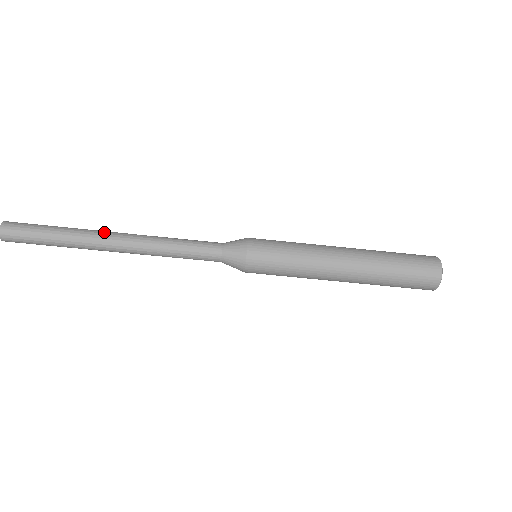
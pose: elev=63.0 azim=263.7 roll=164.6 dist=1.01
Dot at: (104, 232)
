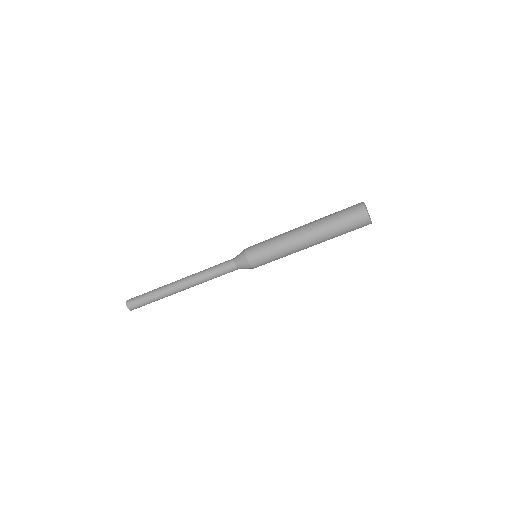
Dot at: (173, 284)
